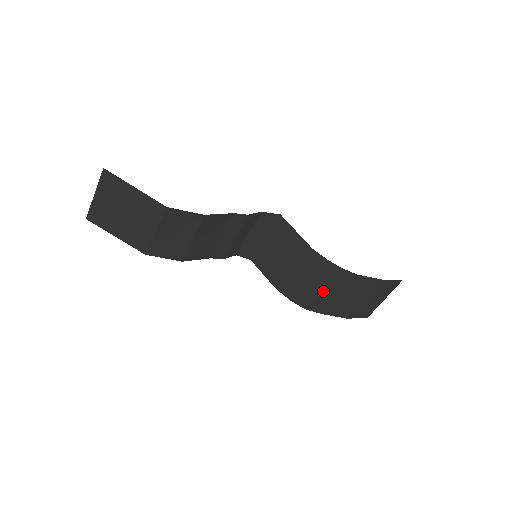
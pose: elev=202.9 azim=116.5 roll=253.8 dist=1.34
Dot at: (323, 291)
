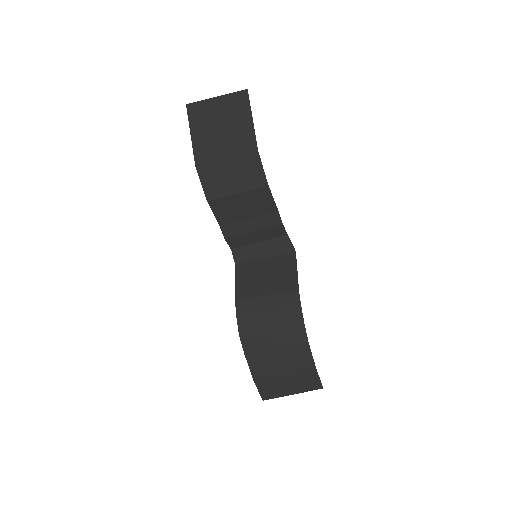
Dot at: (270, 332)
